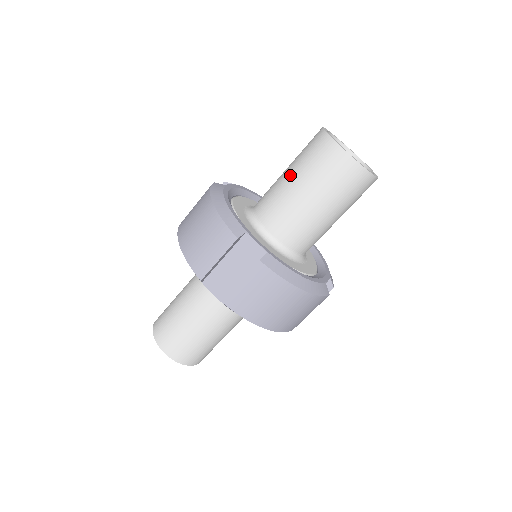
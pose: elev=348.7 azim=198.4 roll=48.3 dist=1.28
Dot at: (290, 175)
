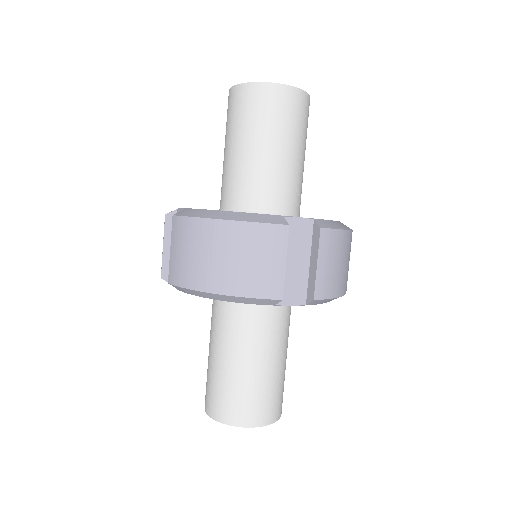
Dot at: occluded
